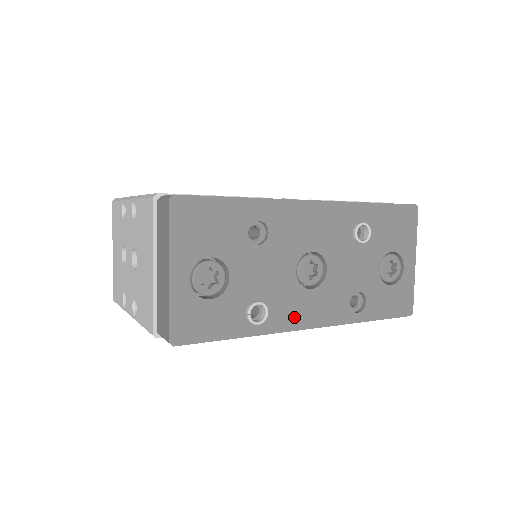
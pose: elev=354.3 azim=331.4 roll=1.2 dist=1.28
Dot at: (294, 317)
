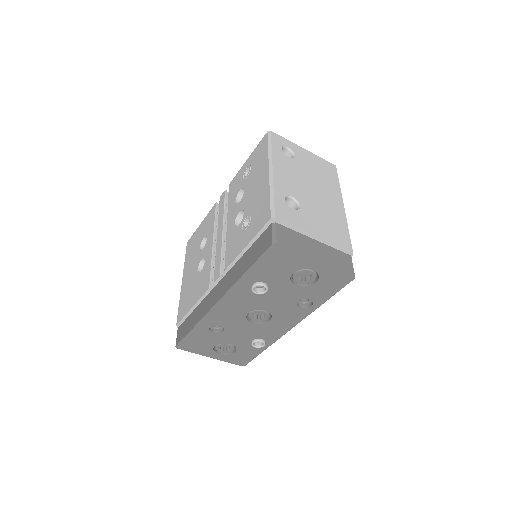
Dot at: (278, 331)
